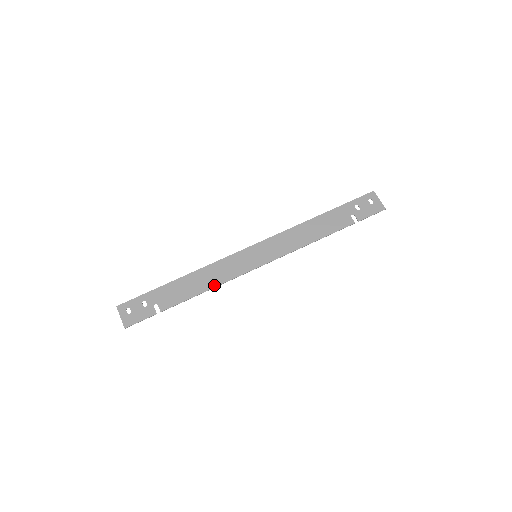
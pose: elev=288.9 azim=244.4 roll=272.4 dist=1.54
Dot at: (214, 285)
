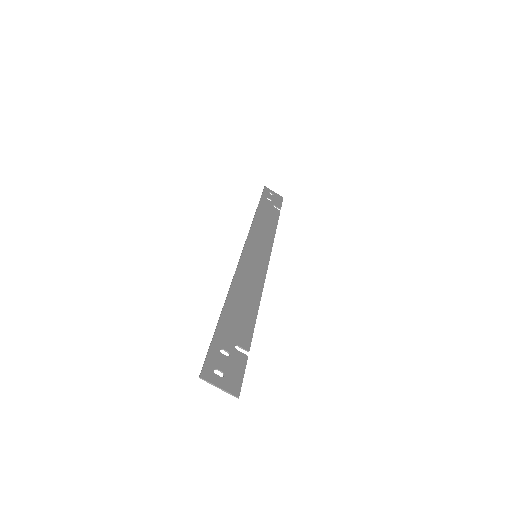
Dot at: (258, 296)
